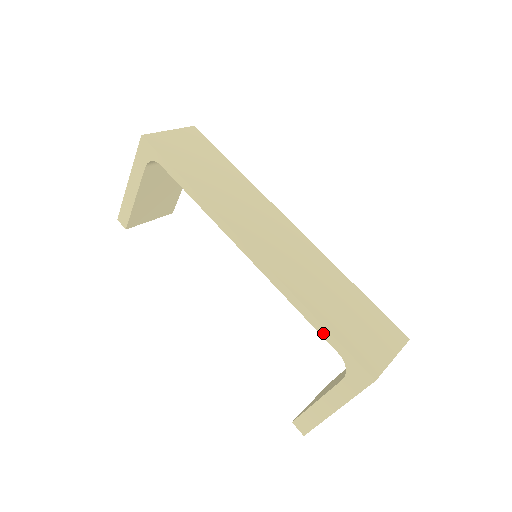
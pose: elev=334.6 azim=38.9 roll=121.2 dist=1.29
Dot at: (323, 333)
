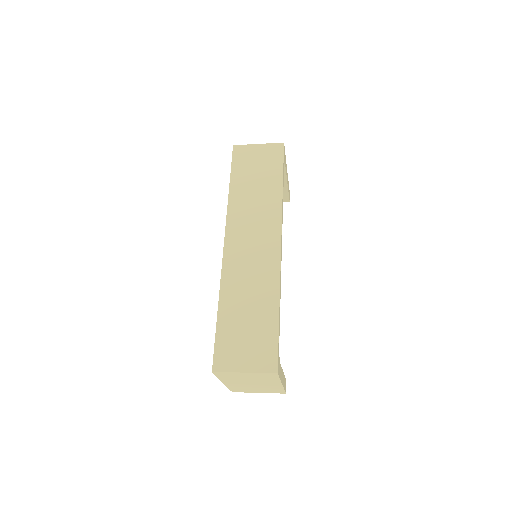
Dot at: (217, 324)
